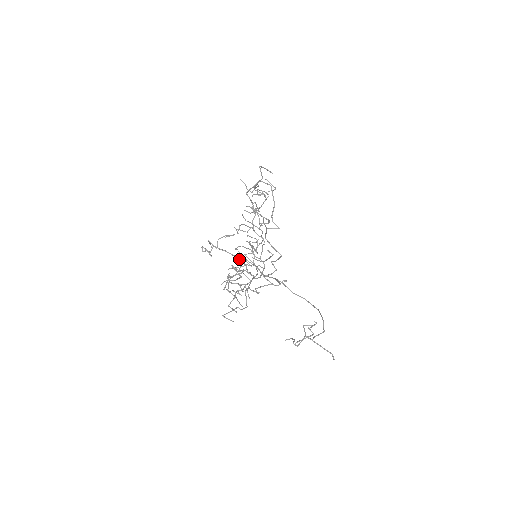
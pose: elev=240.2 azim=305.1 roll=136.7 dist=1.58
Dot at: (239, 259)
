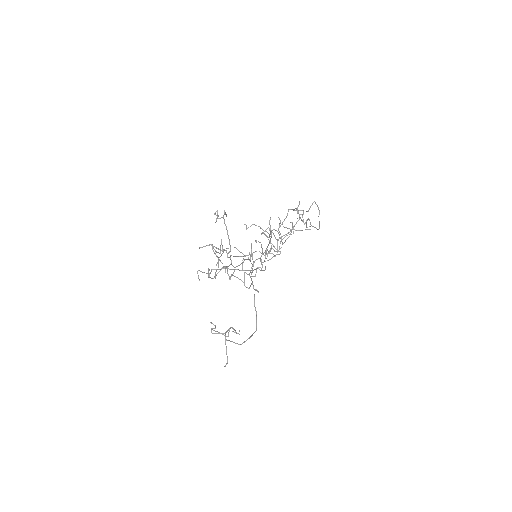
Dot at: occluded
